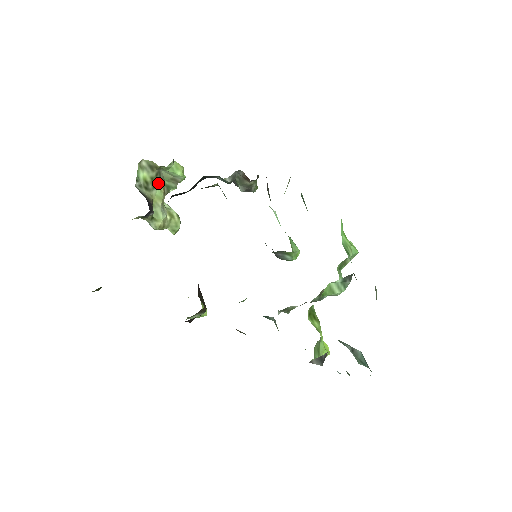
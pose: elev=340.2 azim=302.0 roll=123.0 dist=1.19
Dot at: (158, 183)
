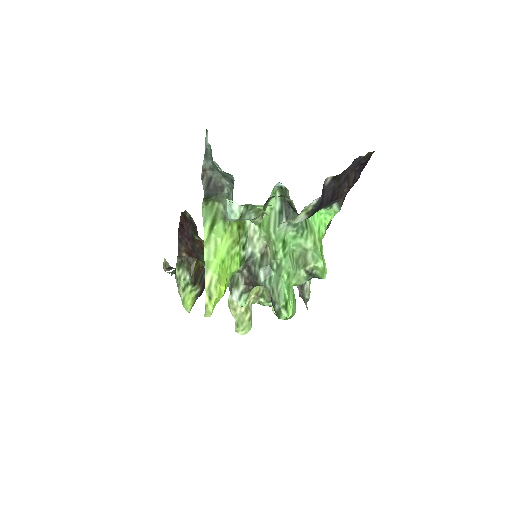
Dot at: occluded
